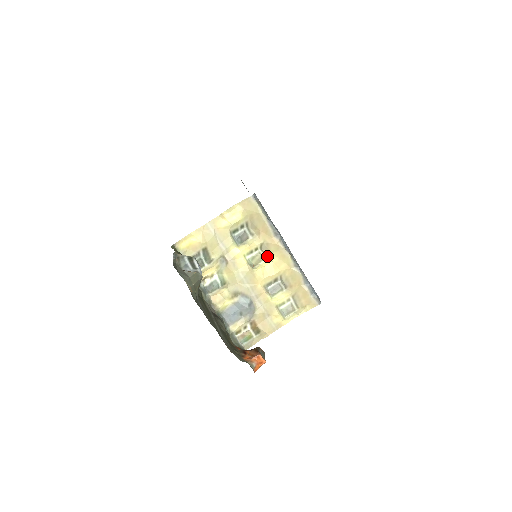
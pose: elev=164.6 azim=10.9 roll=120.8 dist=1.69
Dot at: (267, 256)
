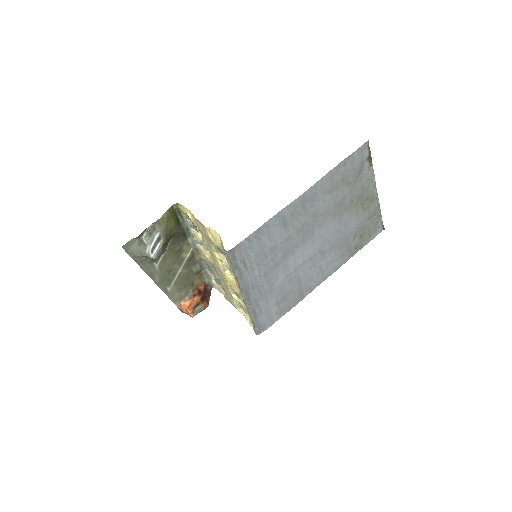
Dot at: occluded
